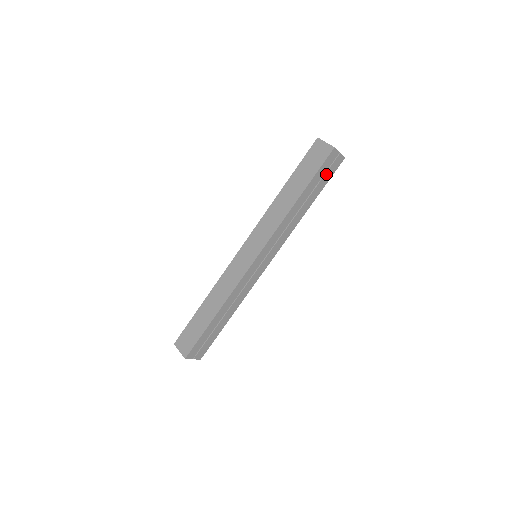
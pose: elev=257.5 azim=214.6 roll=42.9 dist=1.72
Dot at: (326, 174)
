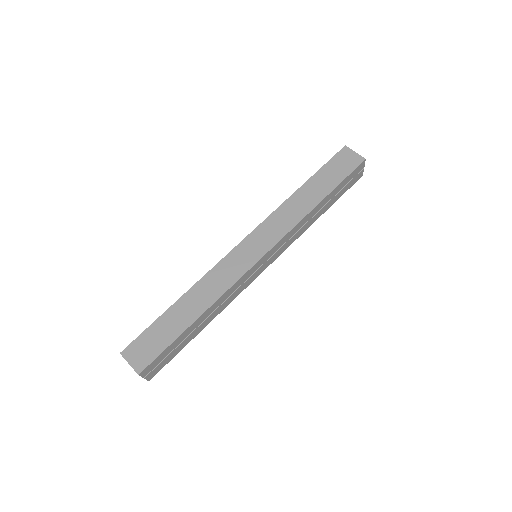
Dot at: (346, 185)
